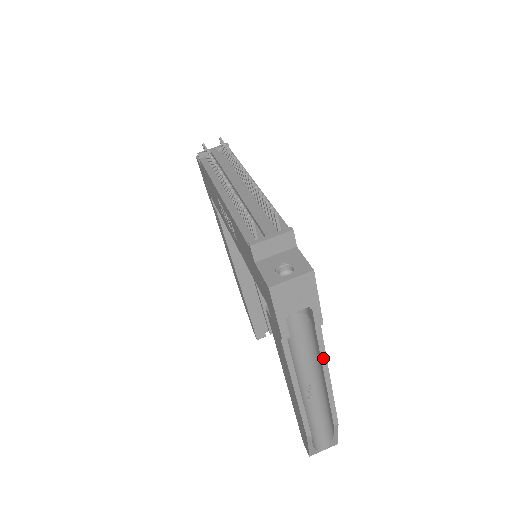
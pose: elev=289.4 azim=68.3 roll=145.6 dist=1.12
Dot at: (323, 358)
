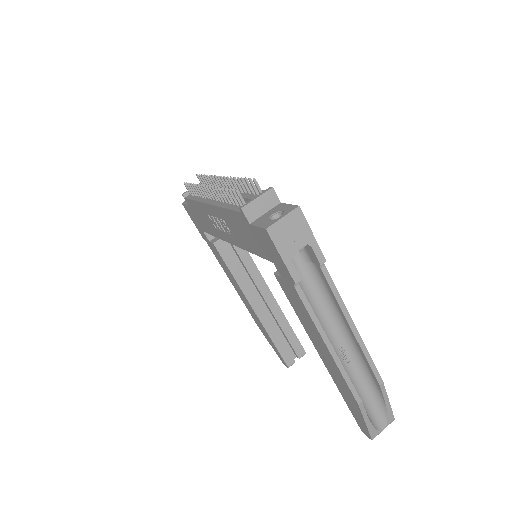
Dot at: (340, 304)
